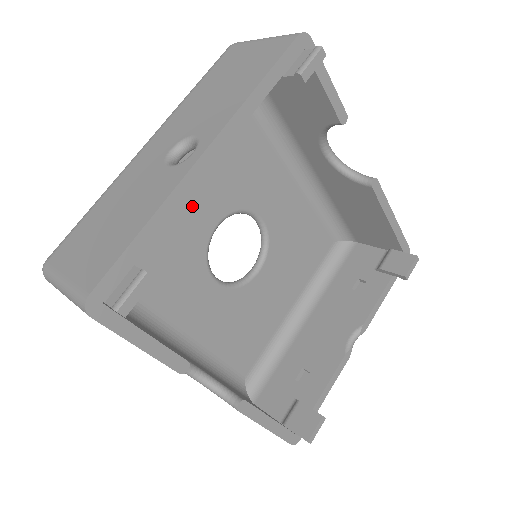
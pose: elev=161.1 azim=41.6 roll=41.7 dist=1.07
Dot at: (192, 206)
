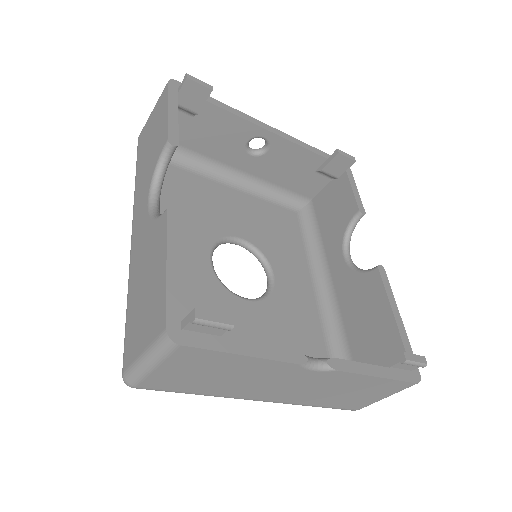
Dot at: (234, 214)
